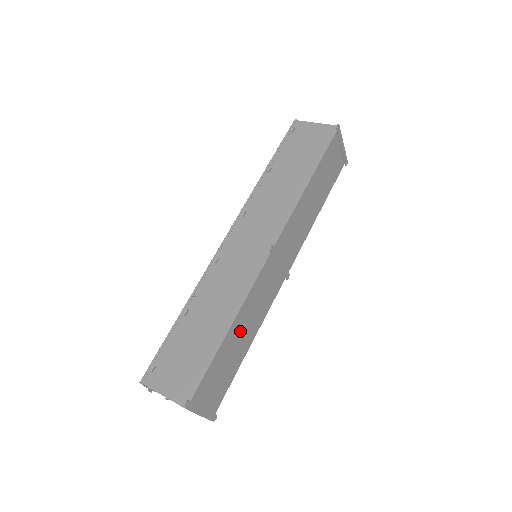
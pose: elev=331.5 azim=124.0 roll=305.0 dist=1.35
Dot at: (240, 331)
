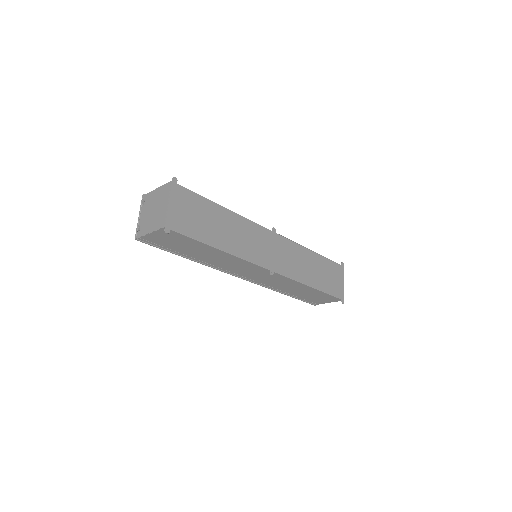
Dot at: (227, 225)
